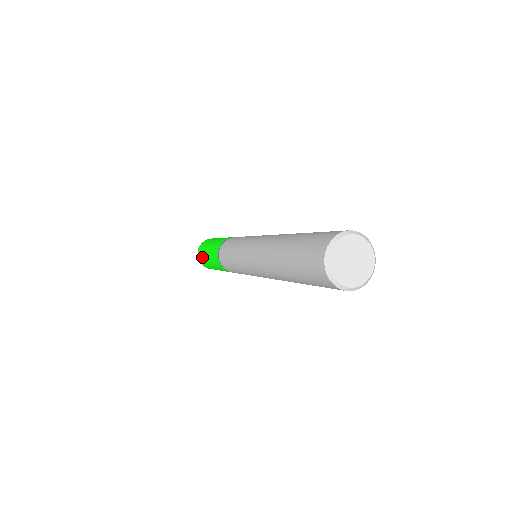
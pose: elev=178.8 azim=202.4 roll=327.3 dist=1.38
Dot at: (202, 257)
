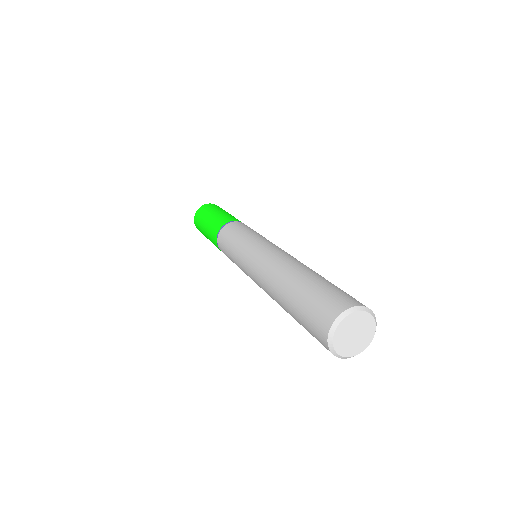
Dot at: (199, 224)
